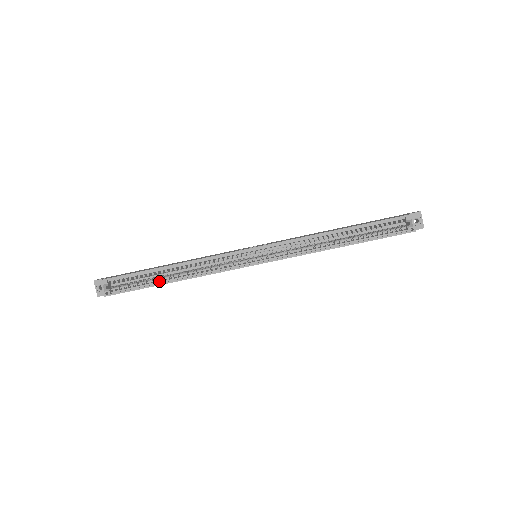
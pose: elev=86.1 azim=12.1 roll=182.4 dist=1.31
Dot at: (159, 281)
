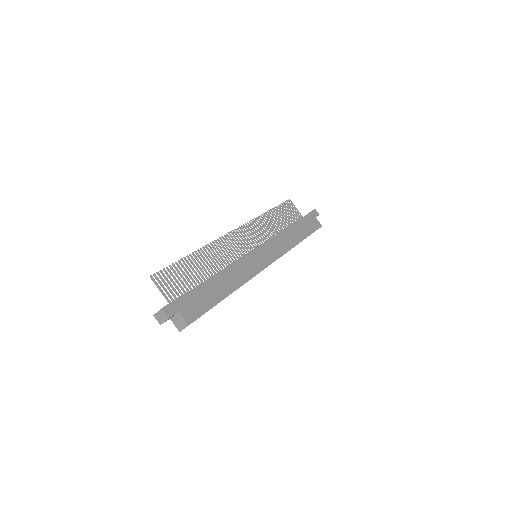
Dot at: occluded
